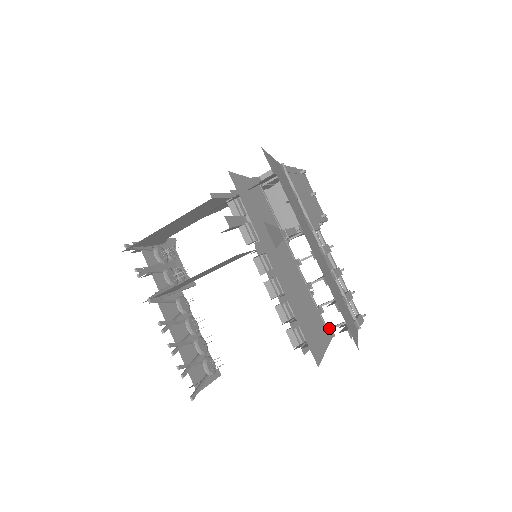
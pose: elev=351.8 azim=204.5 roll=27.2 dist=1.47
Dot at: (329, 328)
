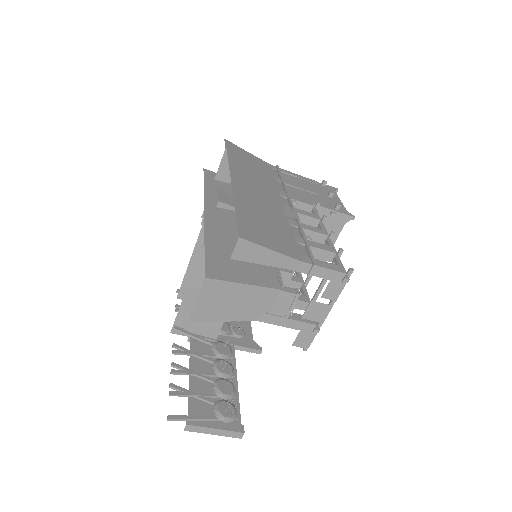
Dot at: (324, 311)
